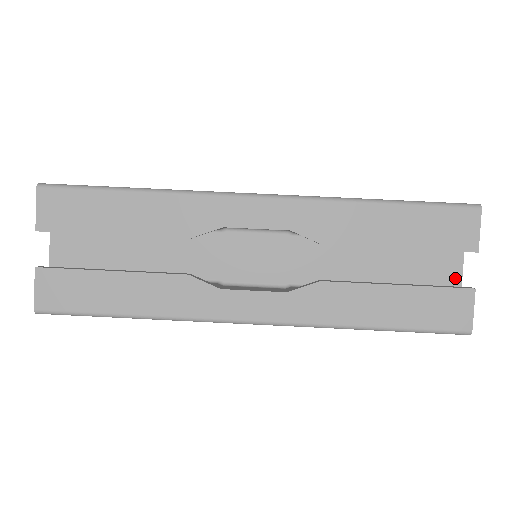
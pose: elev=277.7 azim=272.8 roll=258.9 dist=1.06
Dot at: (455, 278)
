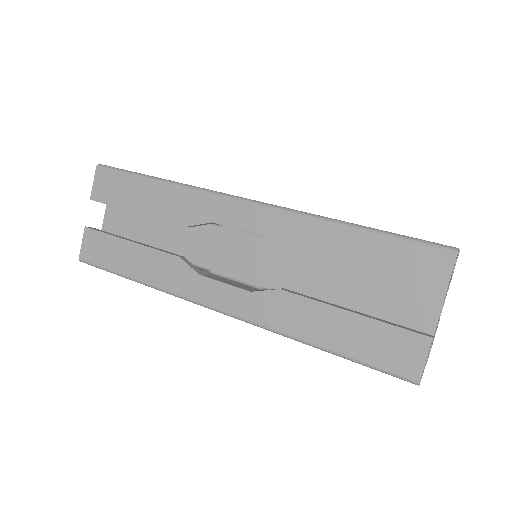
Dot at: occluded
